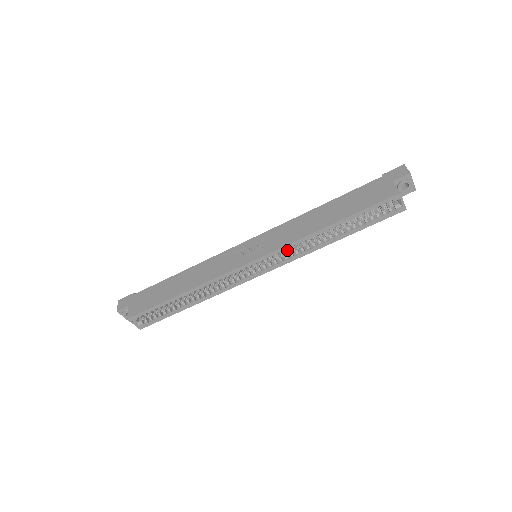
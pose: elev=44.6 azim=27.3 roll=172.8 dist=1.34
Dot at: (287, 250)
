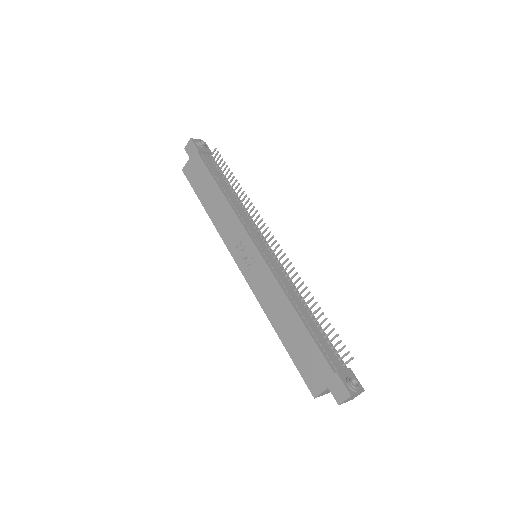
Dot at: occluded
